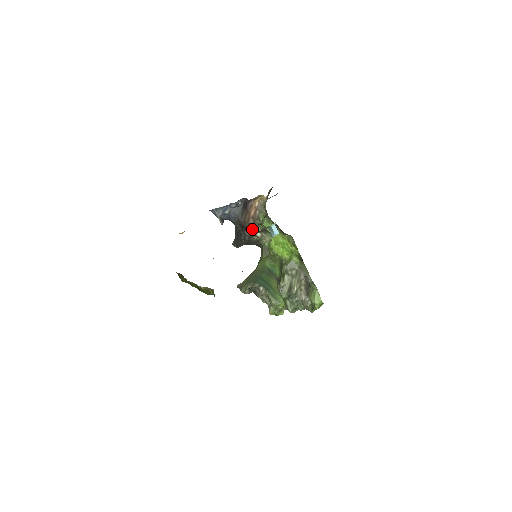
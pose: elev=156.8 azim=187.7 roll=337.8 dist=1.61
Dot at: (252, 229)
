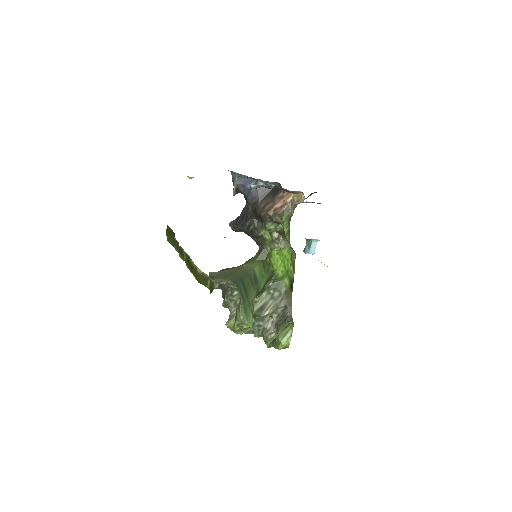
Dot at: (265, 222)
